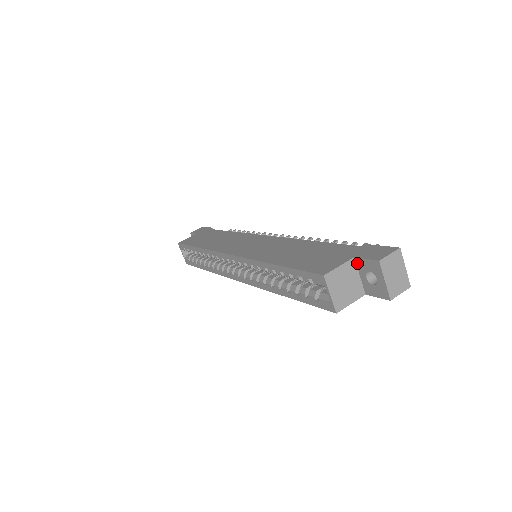
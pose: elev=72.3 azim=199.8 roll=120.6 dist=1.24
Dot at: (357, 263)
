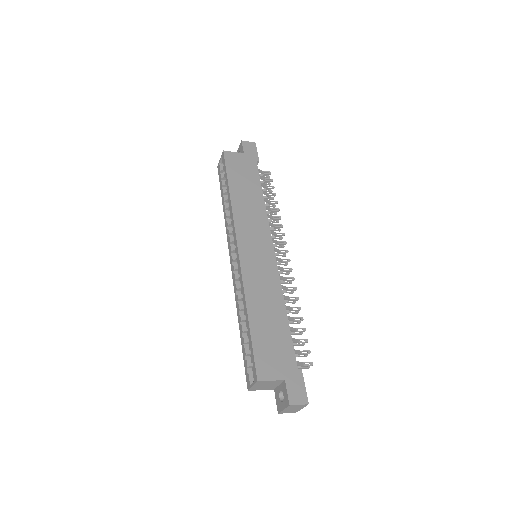
Dot at: (283, 383)
